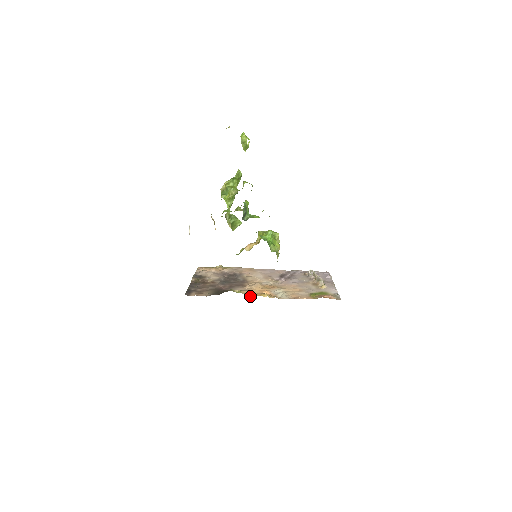
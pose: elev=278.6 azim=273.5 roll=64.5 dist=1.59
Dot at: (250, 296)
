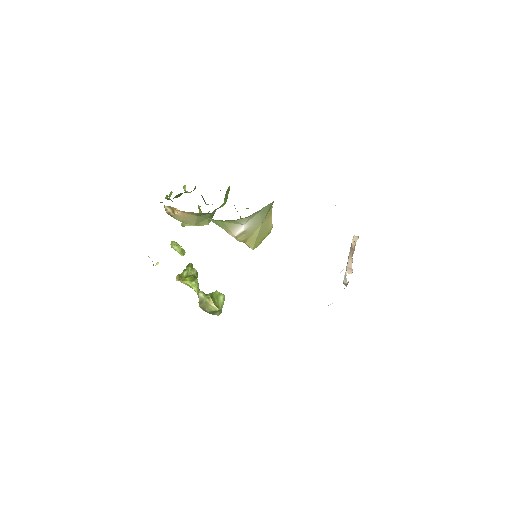
Dot at: occluded
